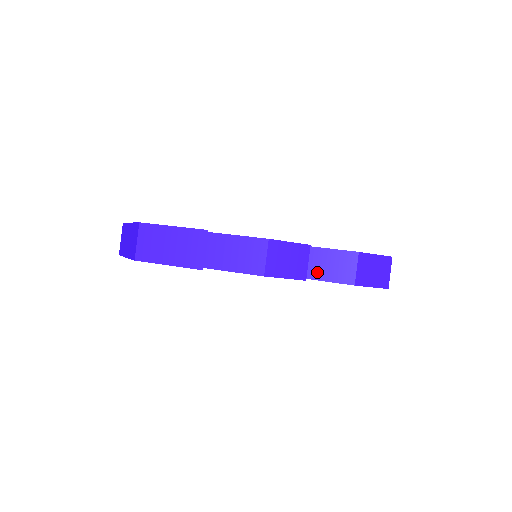
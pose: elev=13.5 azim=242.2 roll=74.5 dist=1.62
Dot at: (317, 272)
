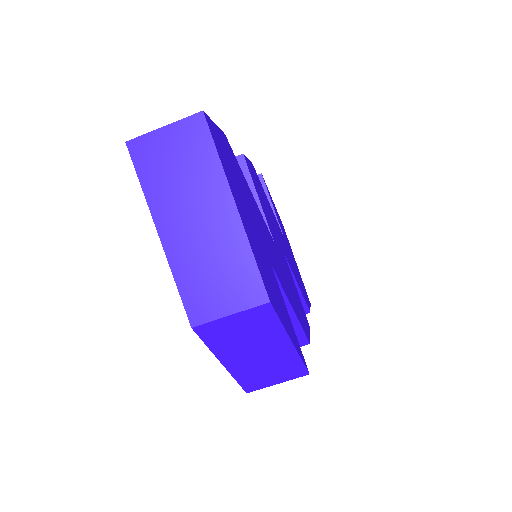
Dot at: occluded
